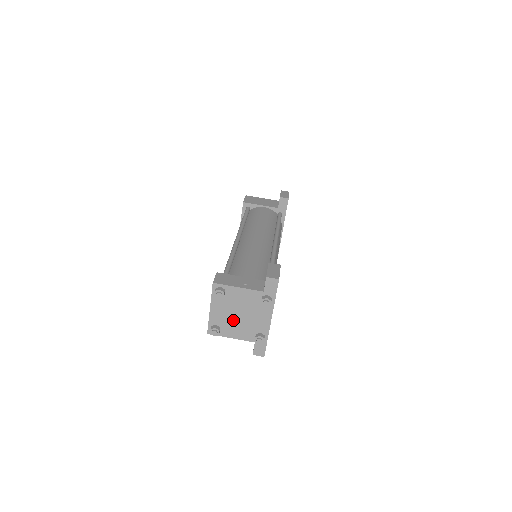
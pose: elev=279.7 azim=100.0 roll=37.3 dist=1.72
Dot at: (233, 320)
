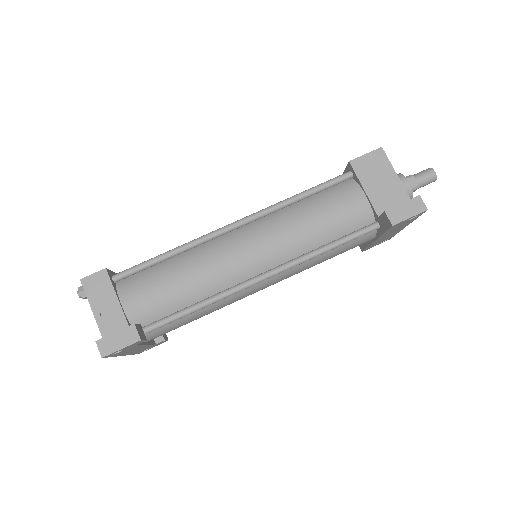
Dot at: occluded
